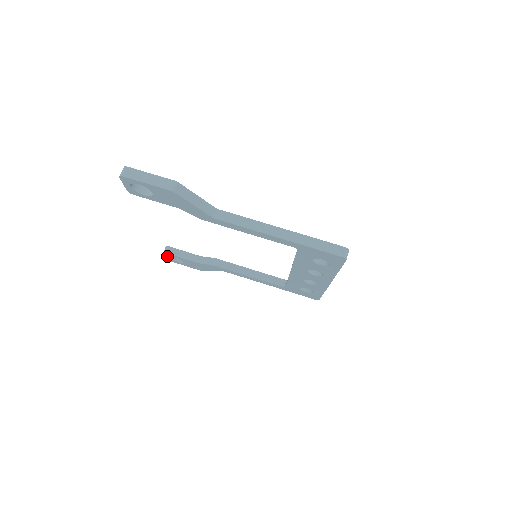
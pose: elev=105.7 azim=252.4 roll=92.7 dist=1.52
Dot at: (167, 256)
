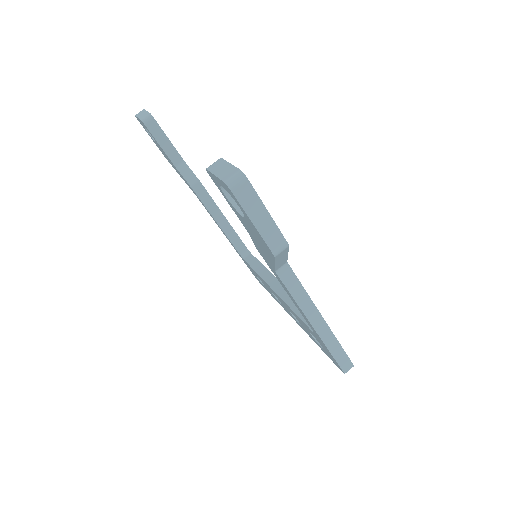
Dot at: occluded
